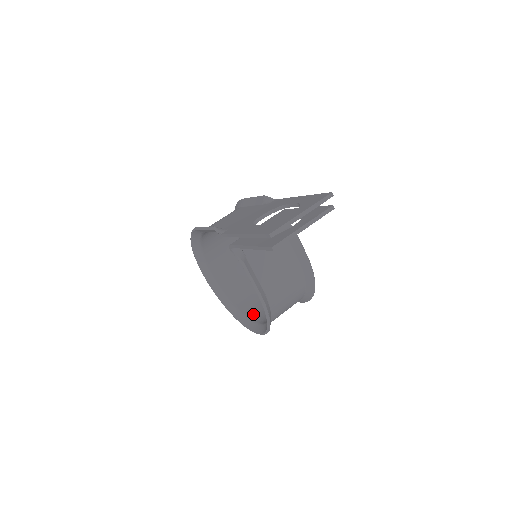
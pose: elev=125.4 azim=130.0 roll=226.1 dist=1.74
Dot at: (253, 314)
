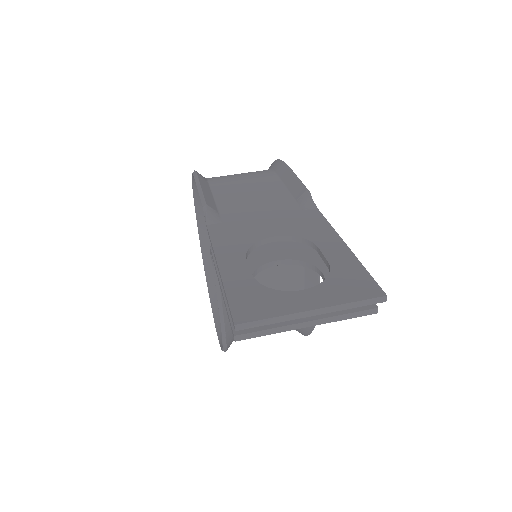
Dot at: occluded
